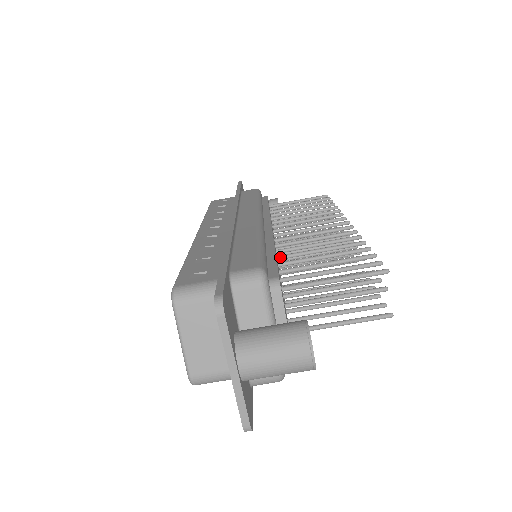
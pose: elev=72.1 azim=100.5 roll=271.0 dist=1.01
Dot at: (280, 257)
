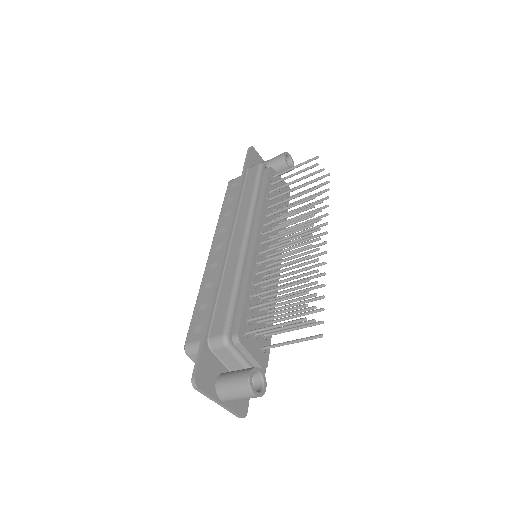
Dot at: (256, 285)
